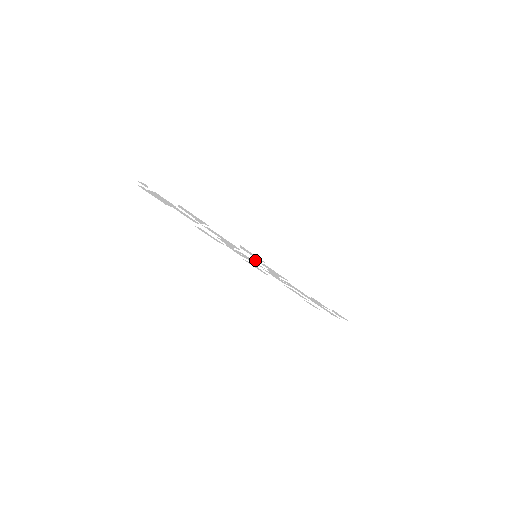
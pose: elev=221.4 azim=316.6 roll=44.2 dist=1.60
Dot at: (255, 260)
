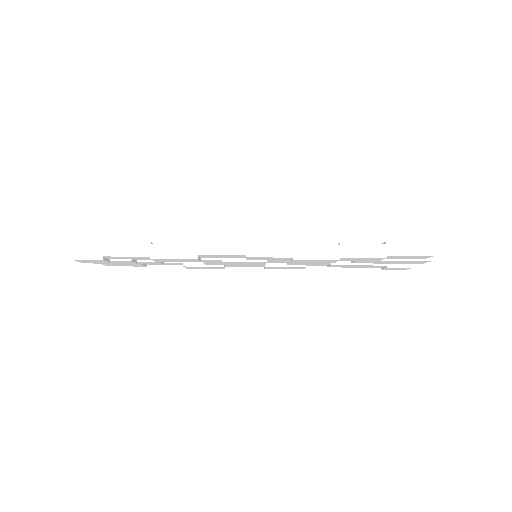
Dot at: (244, 260)
